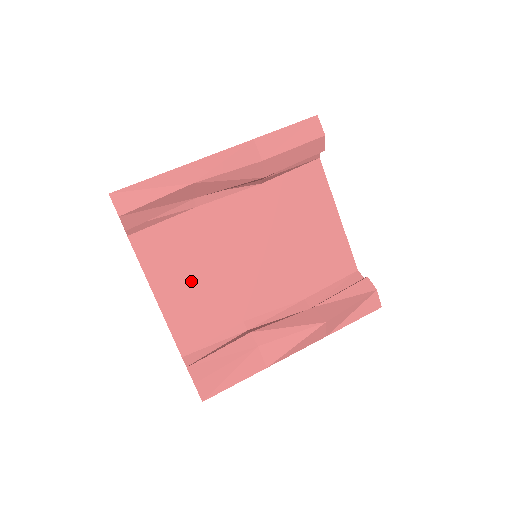
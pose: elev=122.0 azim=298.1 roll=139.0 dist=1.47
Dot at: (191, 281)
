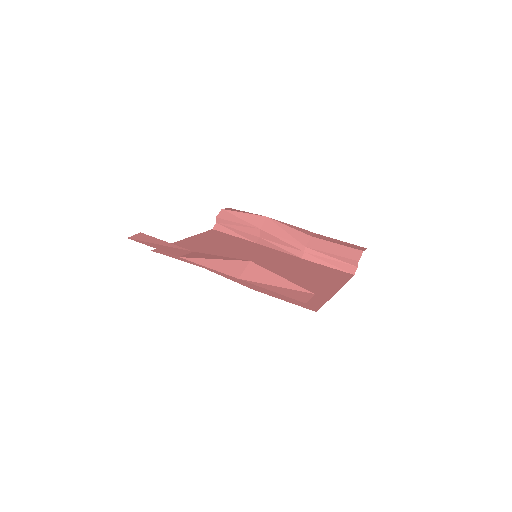
Dot at: (209, 247)
